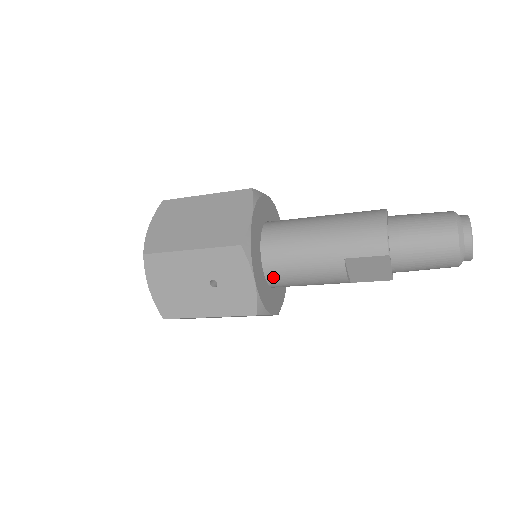
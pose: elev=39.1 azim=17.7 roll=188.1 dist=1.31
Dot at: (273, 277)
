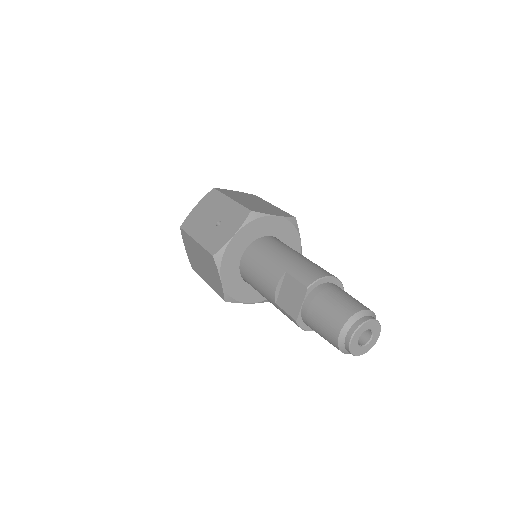
Dot at: (246, 257)
